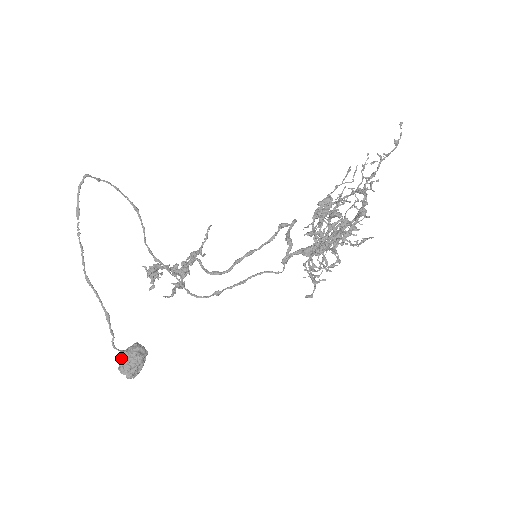
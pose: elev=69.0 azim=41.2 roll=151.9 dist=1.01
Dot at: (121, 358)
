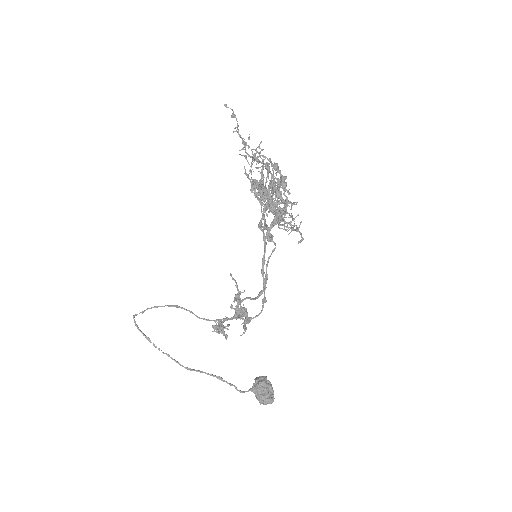
Dot at: (255, 396)
